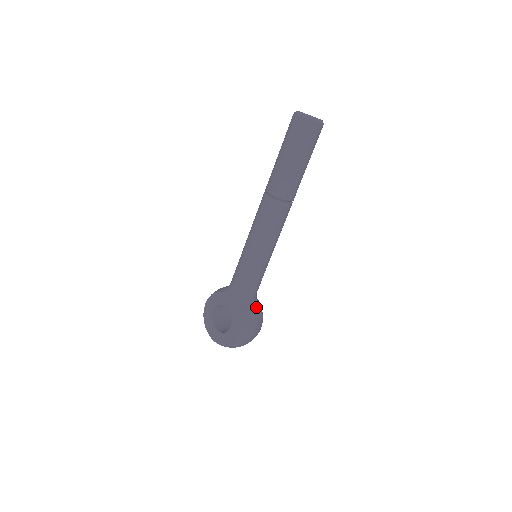
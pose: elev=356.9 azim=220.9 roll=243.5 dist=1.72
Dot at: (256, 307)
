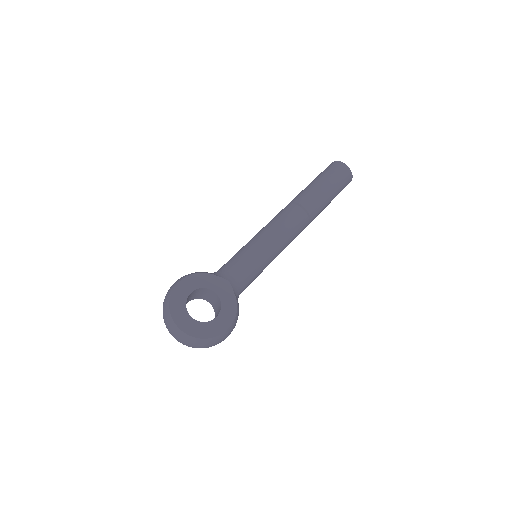
Dot at: occluded
